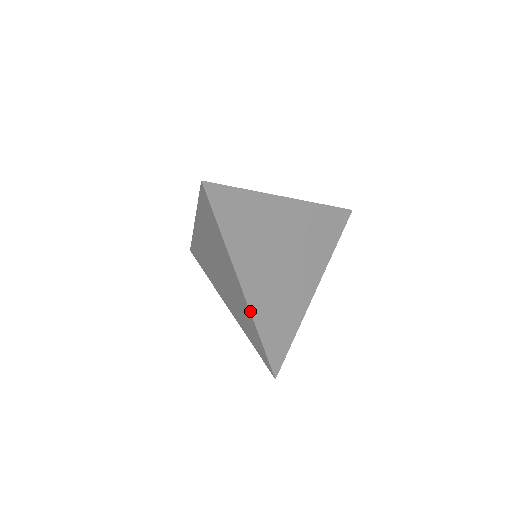
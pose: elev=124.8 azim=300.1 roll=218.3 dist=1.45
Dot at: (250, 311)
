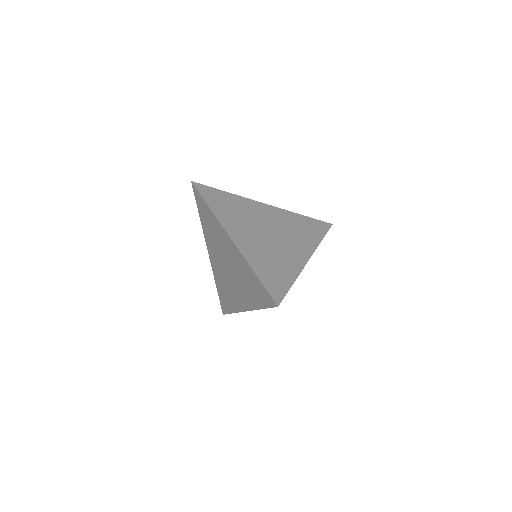
Dot at: (241, 253)
